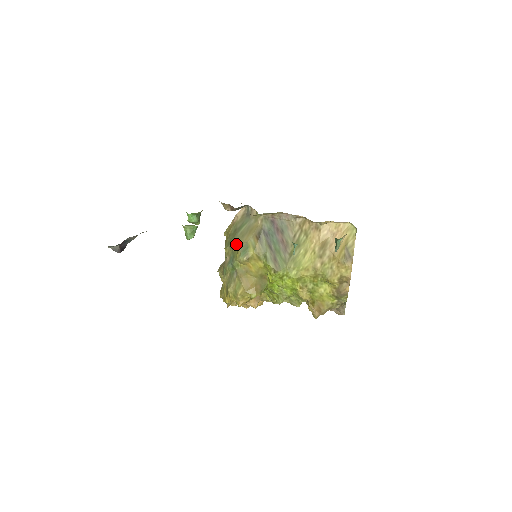
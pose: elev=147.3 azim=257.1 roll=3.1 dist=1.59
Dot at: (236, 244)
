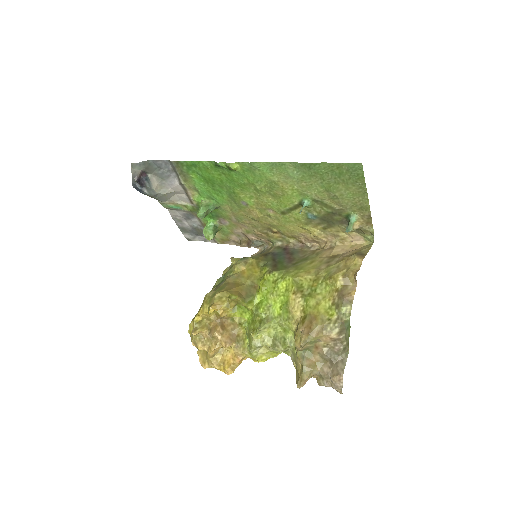
Dot at: occluded
